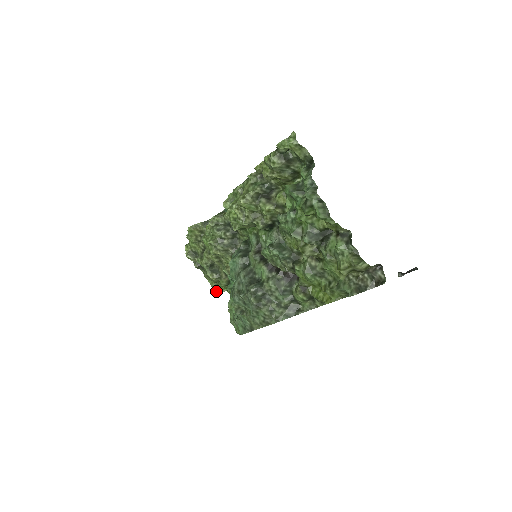
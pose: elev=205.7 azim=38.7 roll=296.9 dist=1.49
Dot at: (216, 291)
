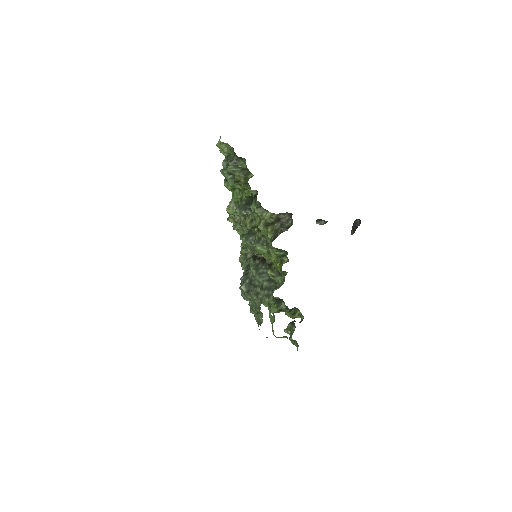
Dot at: (271, 312)
